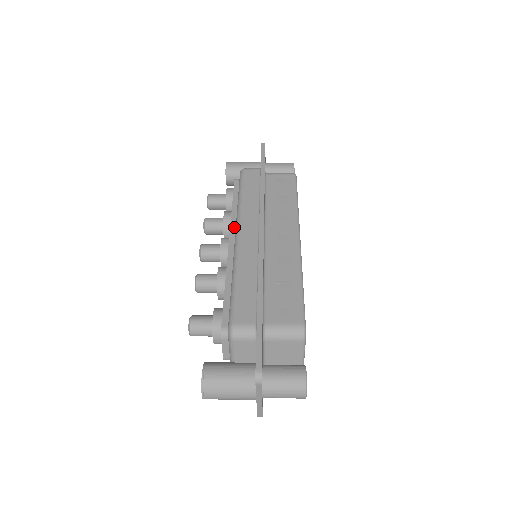
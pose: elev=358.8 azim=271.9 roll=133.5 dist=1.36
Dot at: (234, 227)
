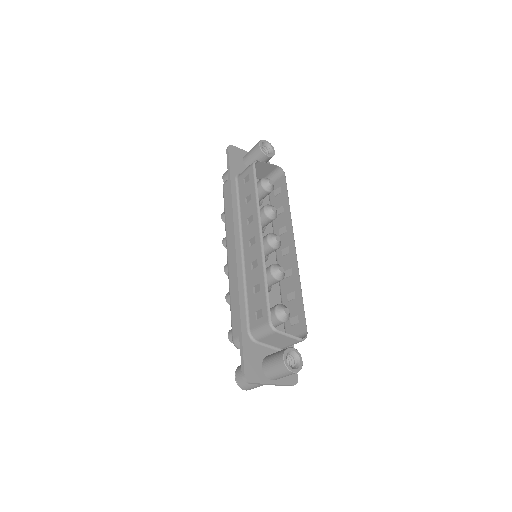
Dot at: occluded
